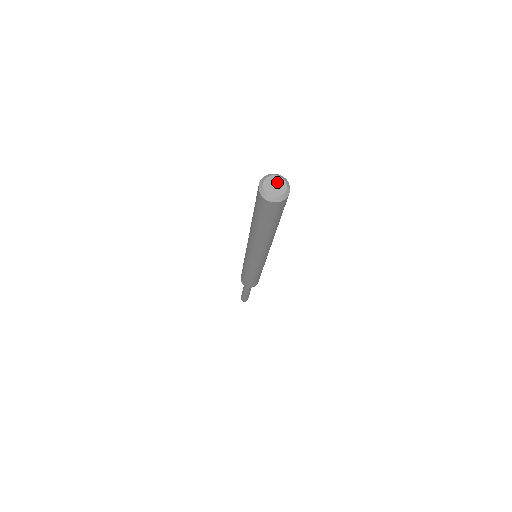
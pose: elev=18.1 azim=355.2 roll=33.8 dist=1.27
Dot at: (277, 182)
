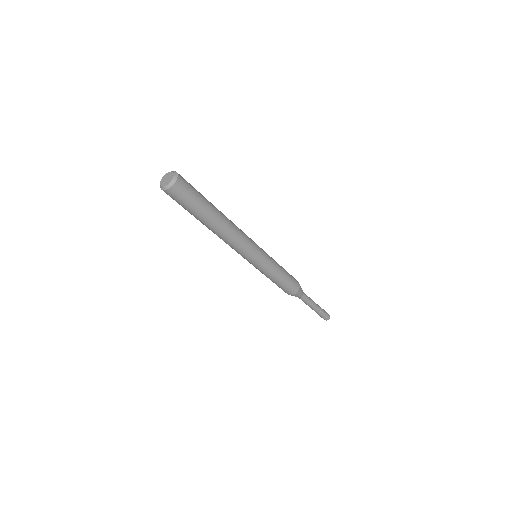
Dot at: (169, 176)
